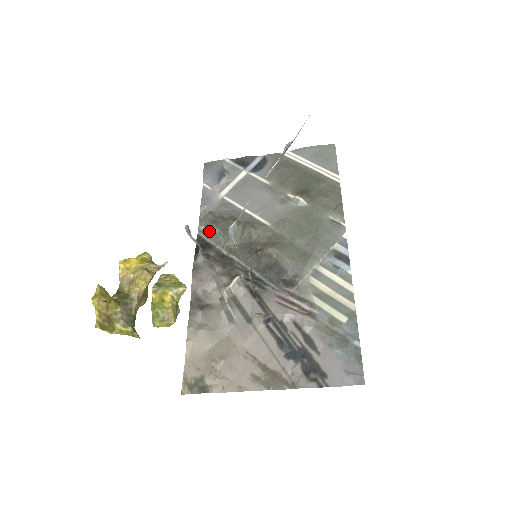
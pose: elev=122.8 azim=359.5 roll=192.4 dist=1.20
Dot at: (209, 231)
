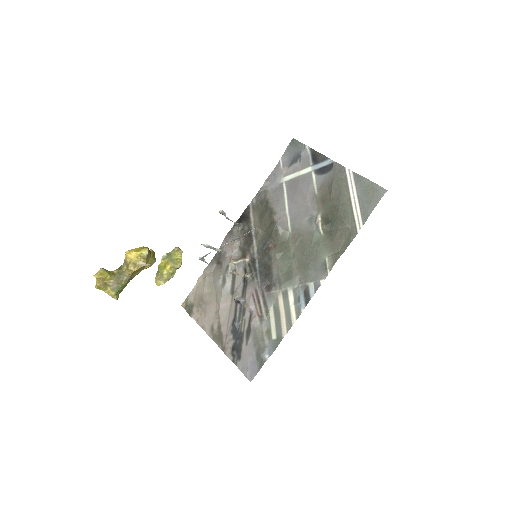
Dot at: (256, 208)
